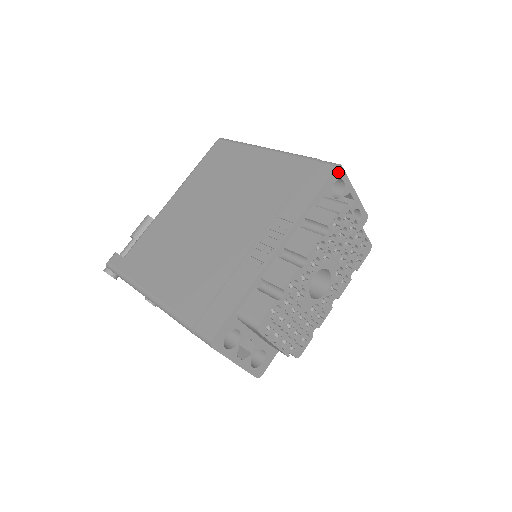
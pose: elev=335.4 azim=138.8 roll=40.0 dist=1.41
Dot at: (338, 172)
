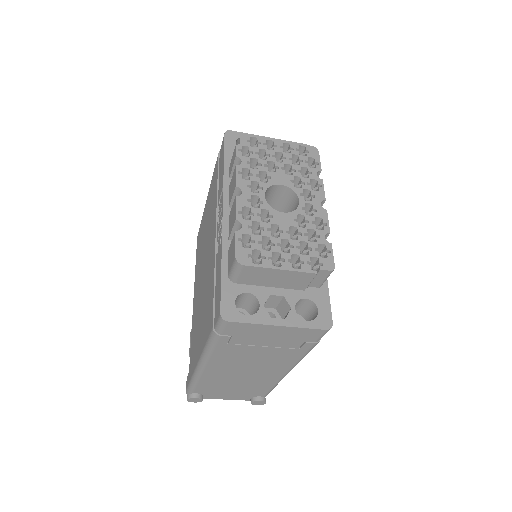
Dot at: (231, 136)
